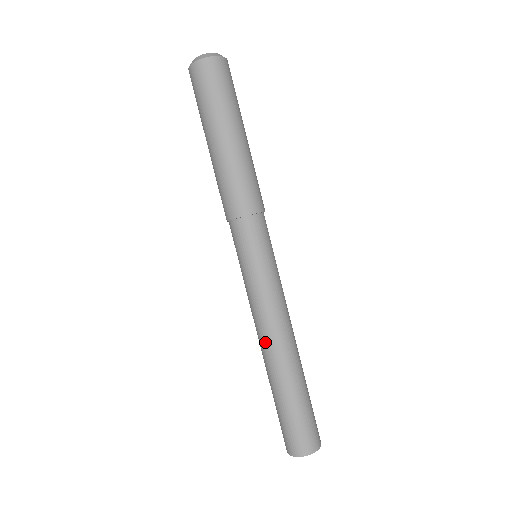
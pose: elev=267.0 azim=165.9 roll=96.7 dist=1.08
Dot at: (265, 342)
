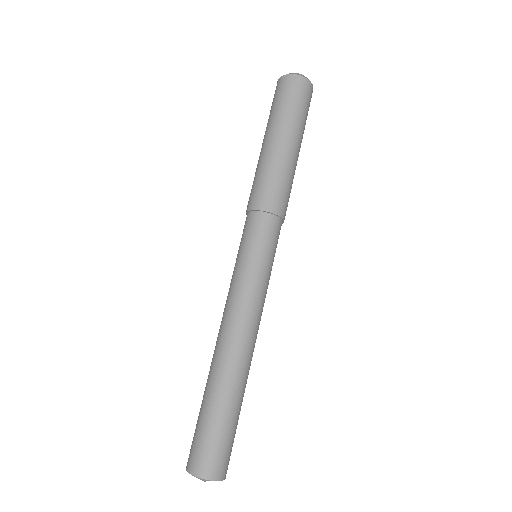
Dot at: (218, 336)
